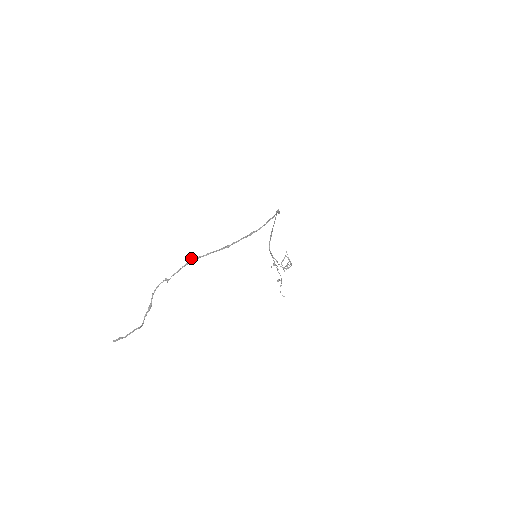
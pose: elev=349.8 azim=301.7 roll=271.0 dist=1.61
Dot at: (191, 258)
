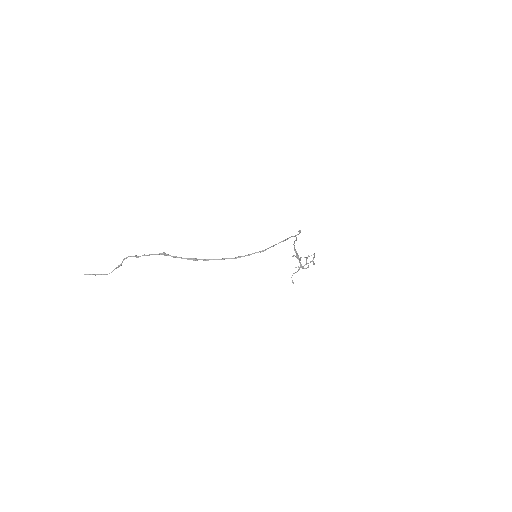
Dot at: occluded
